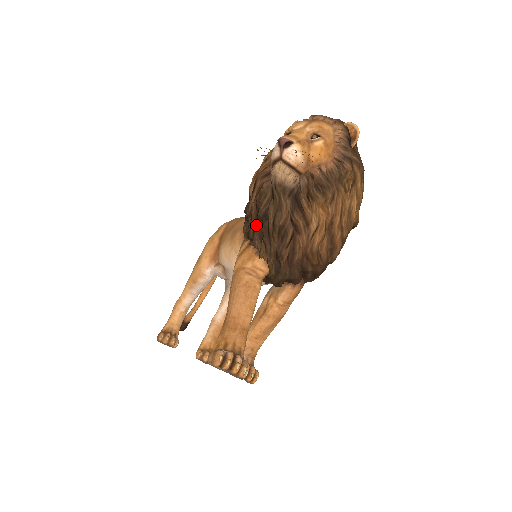
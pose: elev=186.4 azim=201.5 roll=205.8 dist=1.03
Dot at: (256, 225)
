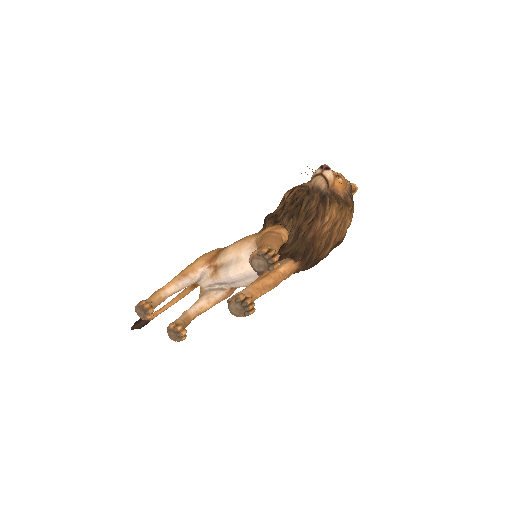
Dot at: (288, 210)
